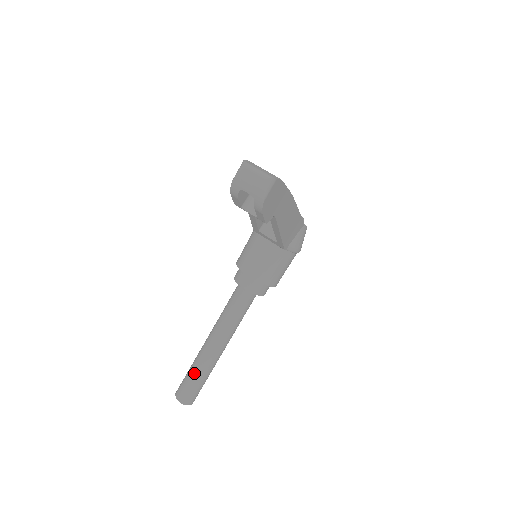
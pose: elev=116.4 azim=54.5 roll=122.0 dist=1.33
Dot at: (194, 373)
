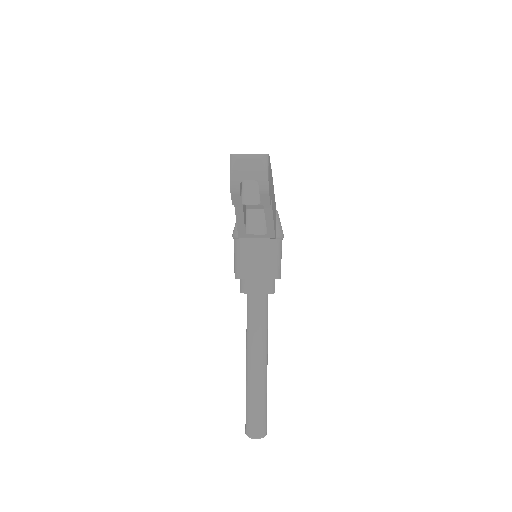
Dot at: (254, 402)
